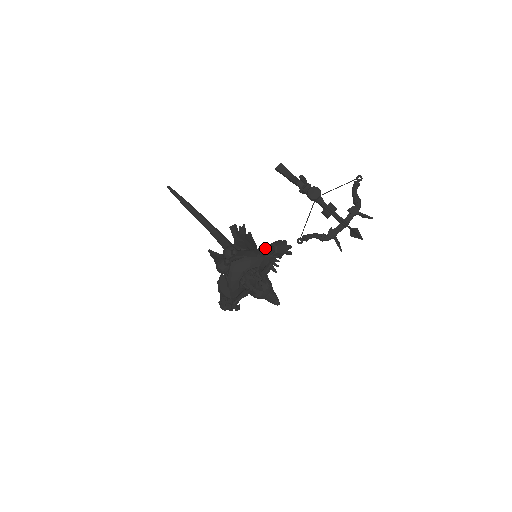
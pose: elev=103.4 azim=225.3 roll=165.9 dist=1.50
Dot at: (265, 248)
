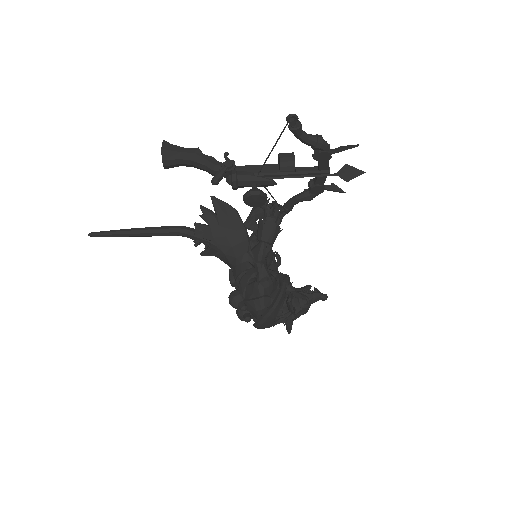
Dot at: (260, 259)
